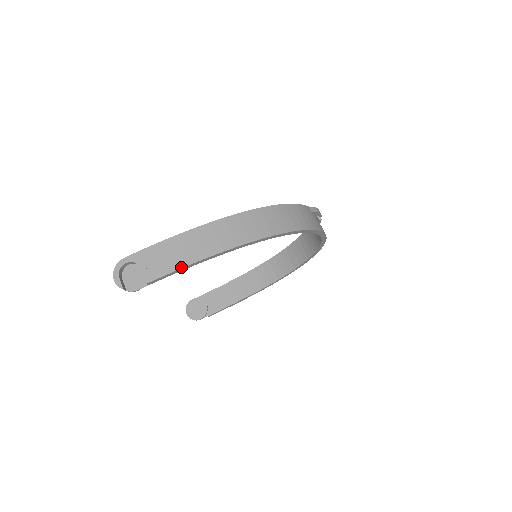
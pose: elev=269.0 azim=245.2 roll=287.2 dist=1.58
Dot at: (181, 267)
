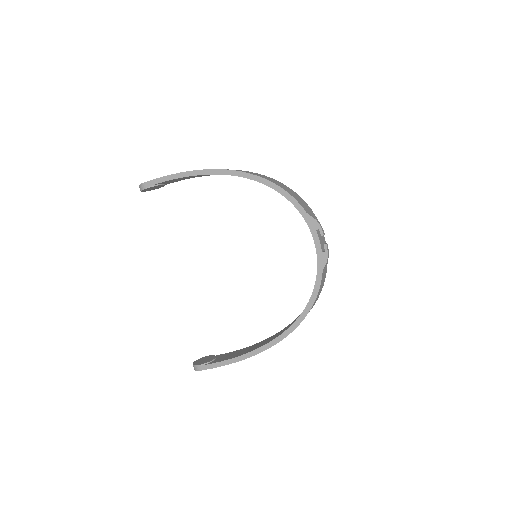
Dot at: occluded
